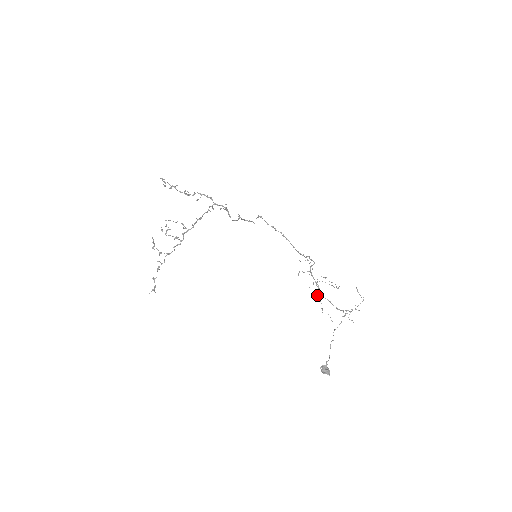
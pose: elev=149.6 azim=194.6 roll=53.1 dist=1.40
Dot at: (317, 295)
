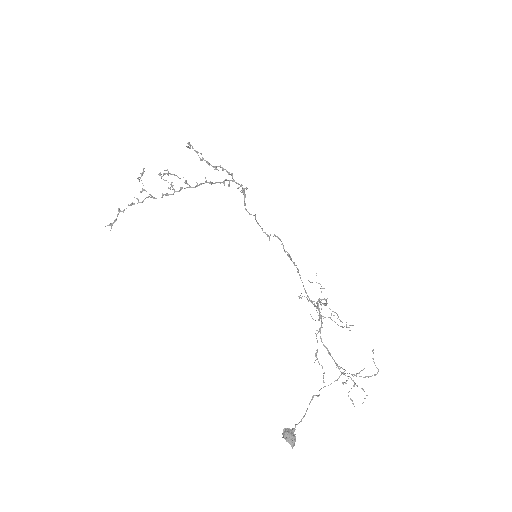
Dot at: (316, 334)
